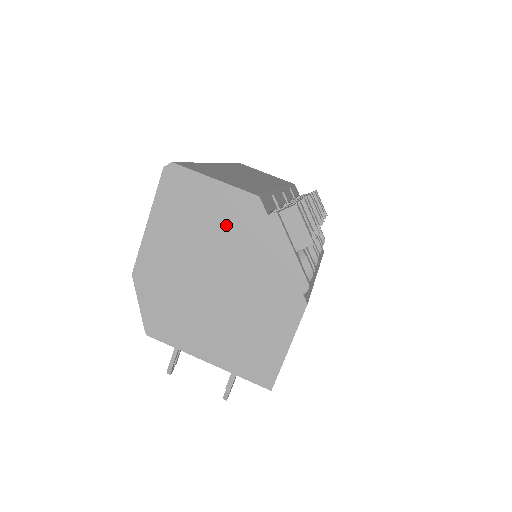
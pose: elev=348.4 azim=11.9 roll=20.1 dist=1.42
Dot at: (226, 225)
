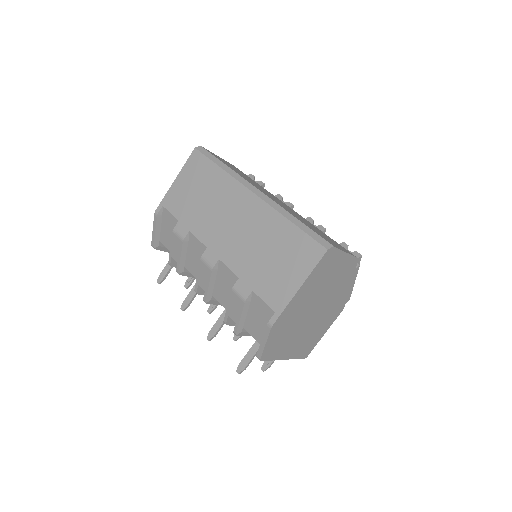
Dot at: (336, 279)
